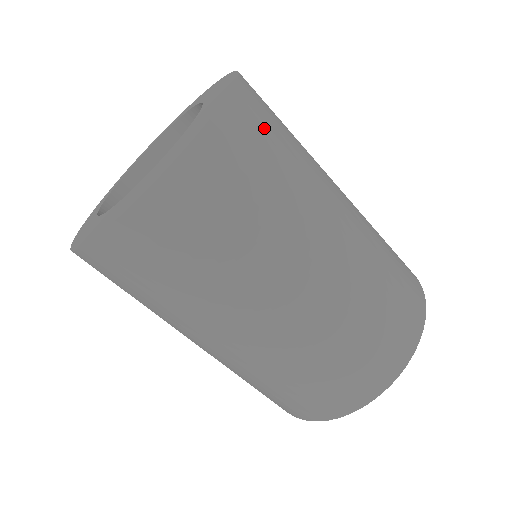
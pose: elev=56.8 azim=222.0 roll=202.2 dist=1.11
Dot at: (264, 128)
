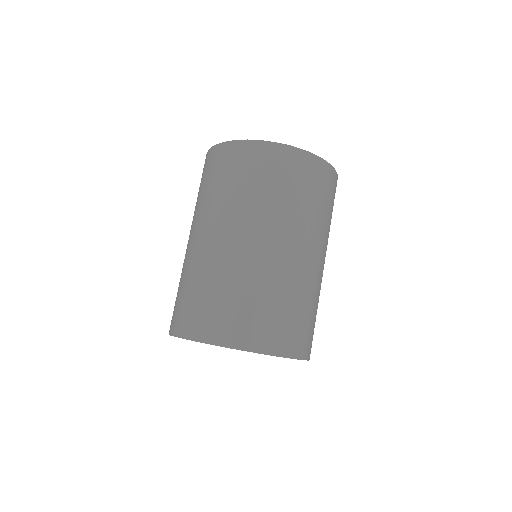
Dot at: (315, 182)
